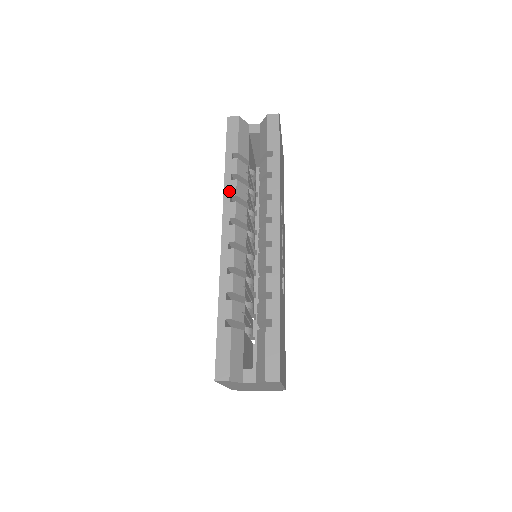
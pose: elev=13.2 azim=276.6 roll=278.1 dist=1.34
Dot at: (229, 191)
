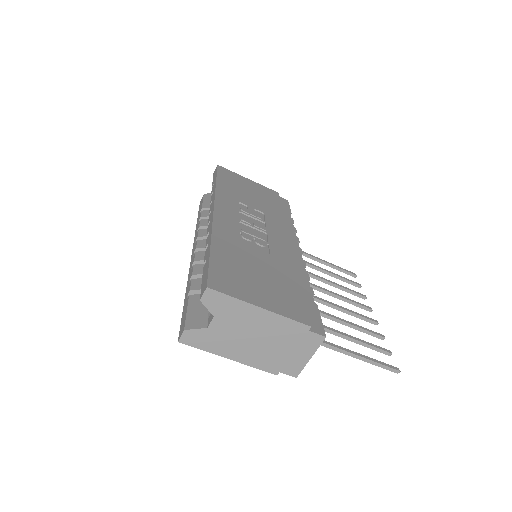
Dot at: (197, 230)
